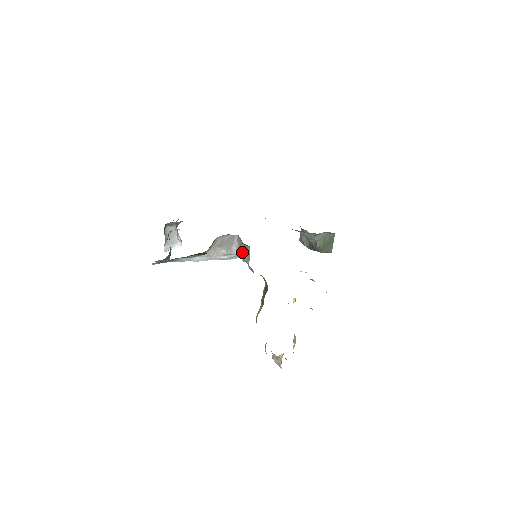
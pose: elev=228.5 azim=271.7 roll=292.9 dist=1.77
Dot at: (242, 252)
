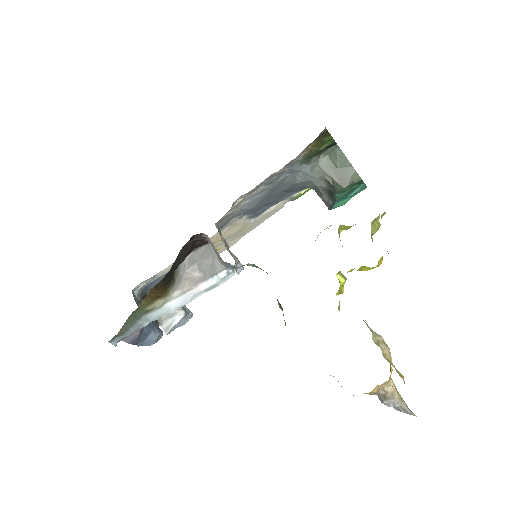
Dot at: occluded
